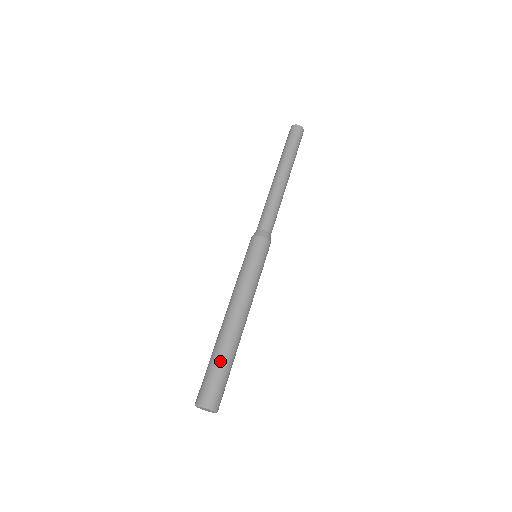
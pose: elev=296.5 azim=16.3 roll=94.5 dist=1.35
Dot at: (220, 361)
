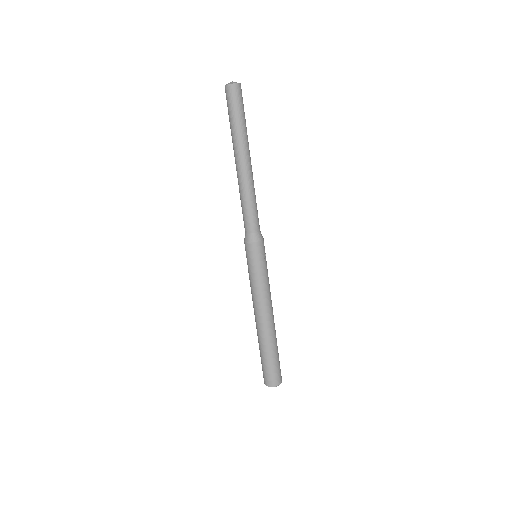
Dot at: (265, 356)
